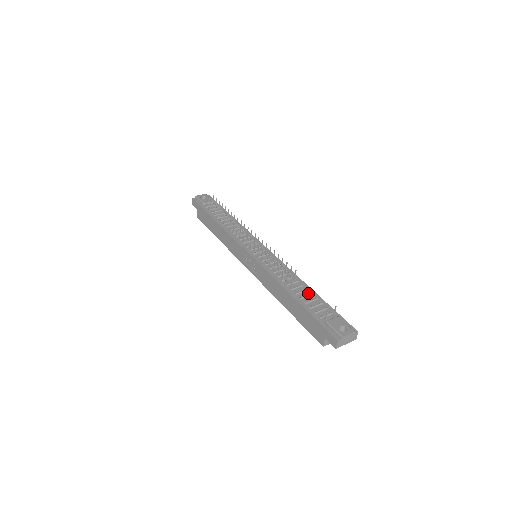
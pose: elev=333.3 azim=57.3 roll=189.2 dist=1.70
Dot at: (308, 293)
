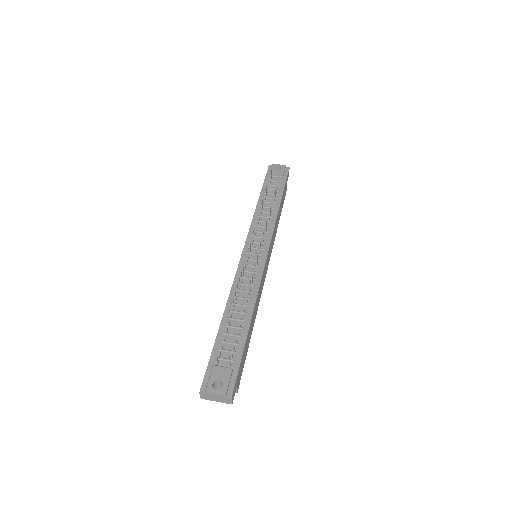
Dot at: (241, 325)
